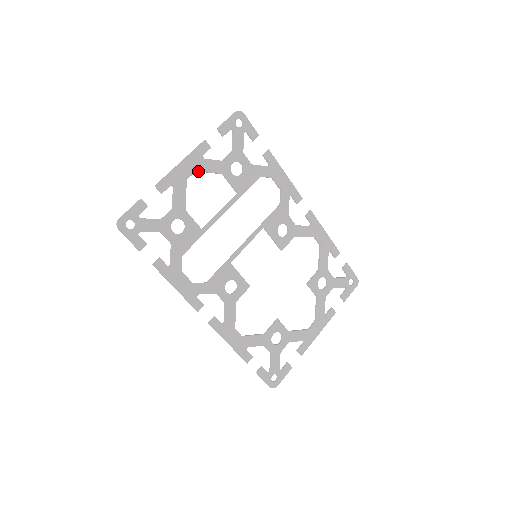
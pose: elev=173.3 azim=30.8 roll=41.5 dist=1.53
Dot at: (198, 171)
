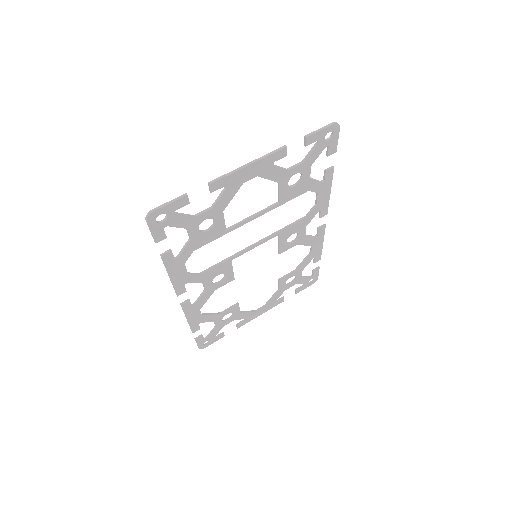
Dot at: (259, 176)
